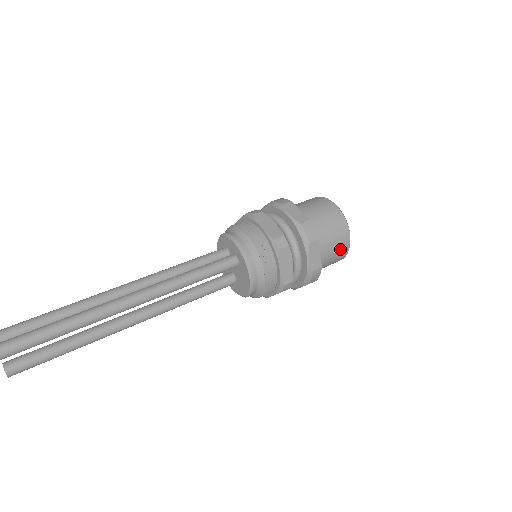
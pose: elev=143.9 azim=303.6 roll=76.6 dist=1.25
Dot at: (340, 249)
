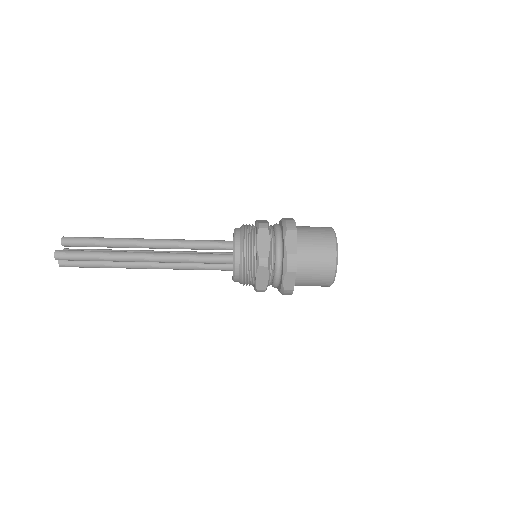
Dot at: (322, 229)
